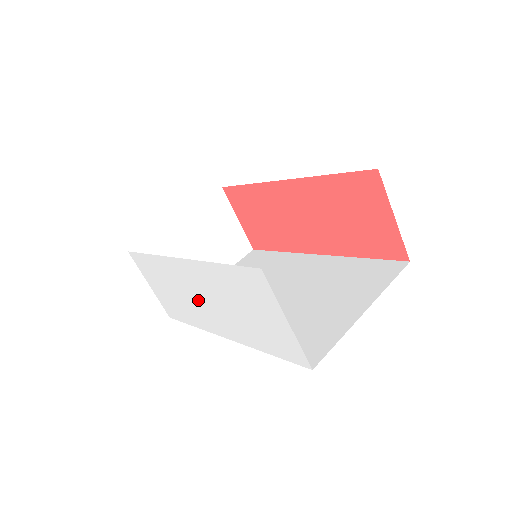
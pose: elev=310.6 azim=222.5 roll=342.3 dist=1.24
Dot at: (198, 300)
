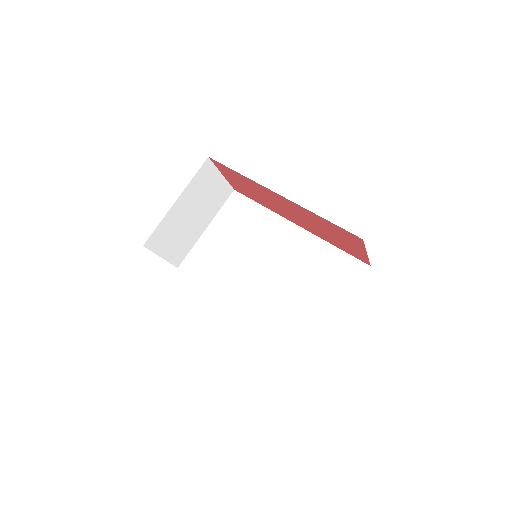
Dot at: occluded
